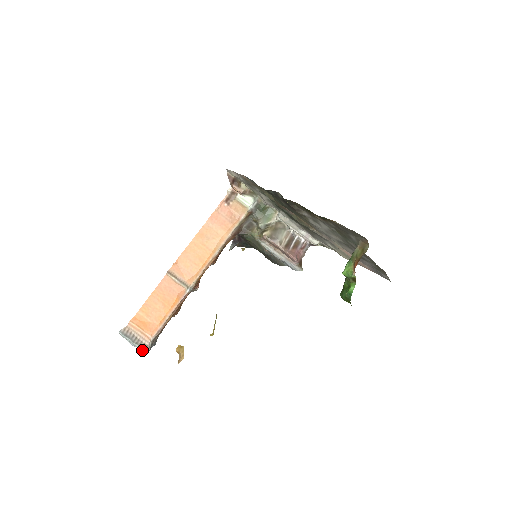
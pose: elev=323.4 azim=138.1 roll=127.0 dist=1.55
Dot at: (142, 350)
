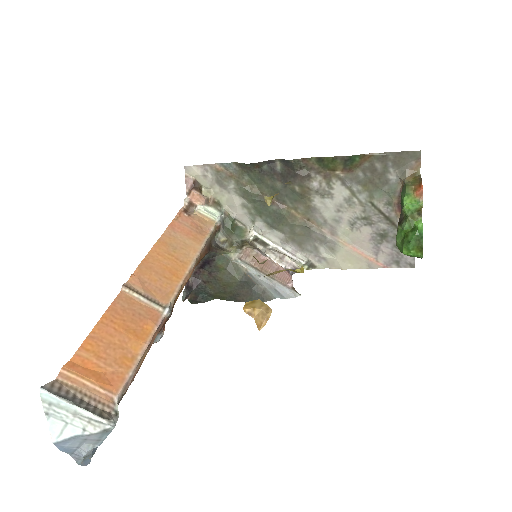
Dot at: (98, 426)
